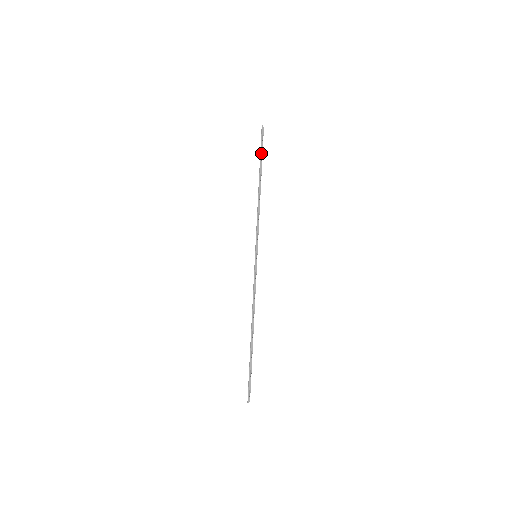
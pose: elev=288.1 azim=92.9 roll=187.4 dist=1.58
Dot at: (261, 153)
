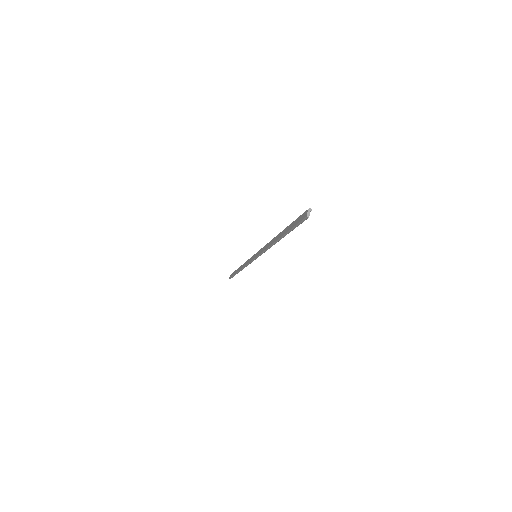
Dot at: occluded
